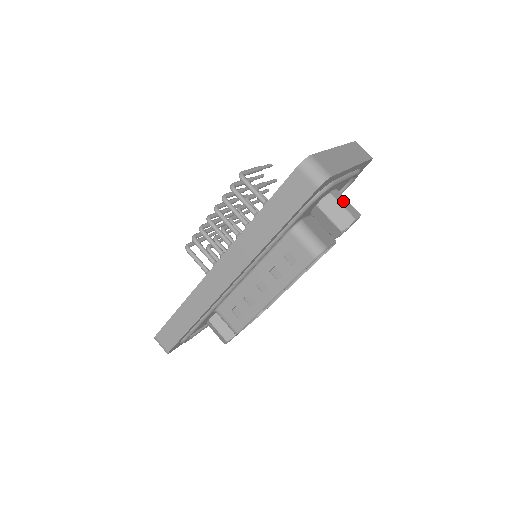
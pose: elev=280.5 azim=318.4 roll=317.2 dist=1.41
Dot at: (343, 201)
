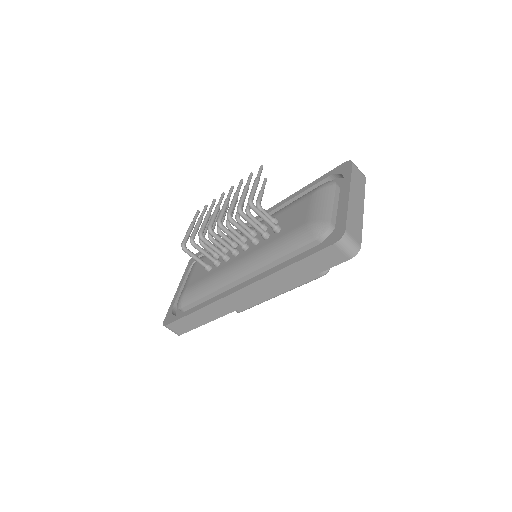
Dot at: occluded
